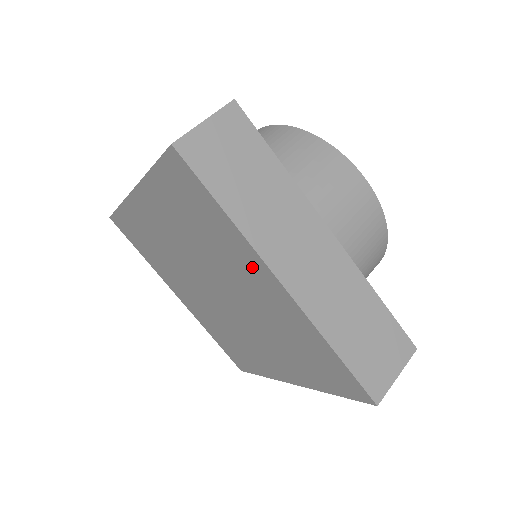
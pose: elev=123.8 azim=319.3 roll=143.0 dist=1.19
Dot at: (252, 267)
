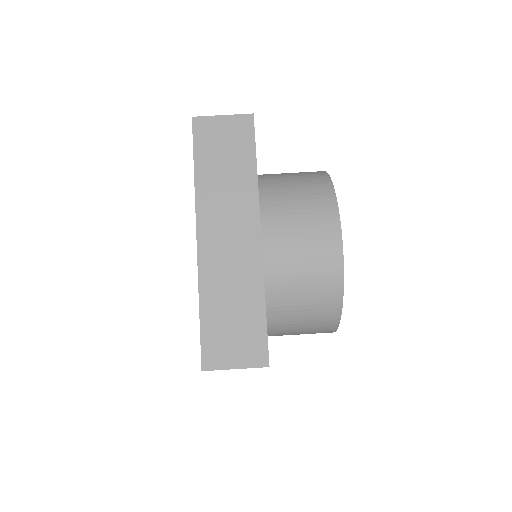
Dot at: occluded
